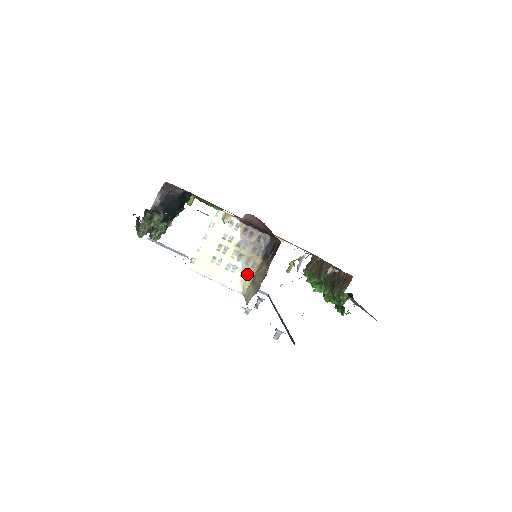
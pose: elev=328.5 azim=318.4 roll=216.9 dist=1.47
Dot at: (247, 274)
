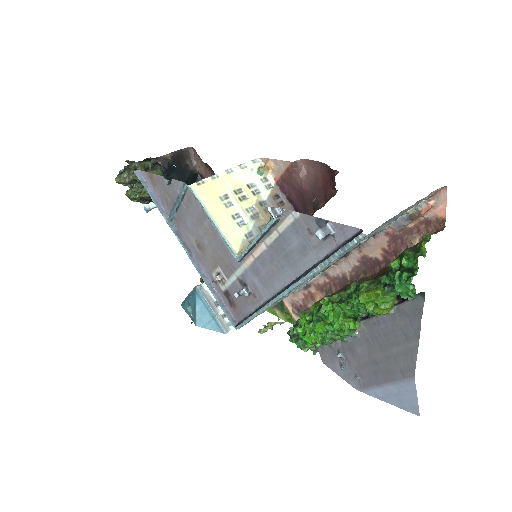
Dot at: occluded
